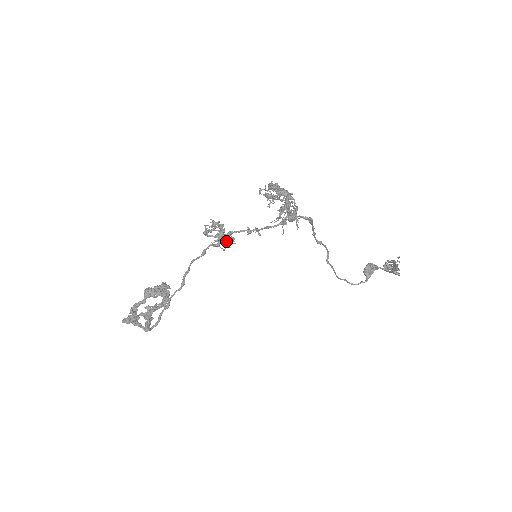
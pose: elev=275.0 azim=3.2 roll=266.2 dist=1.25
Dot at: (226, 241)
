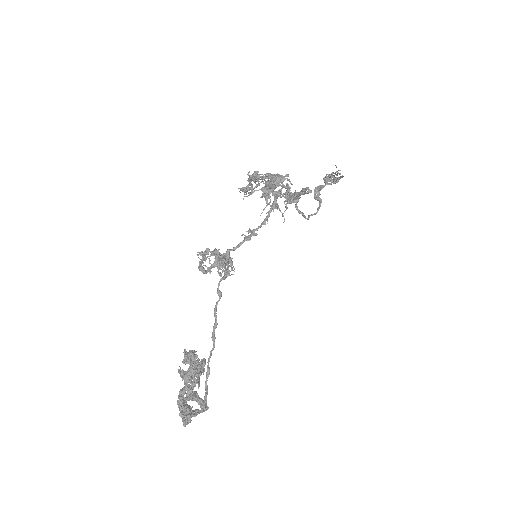
Dot at: (231, 265)
